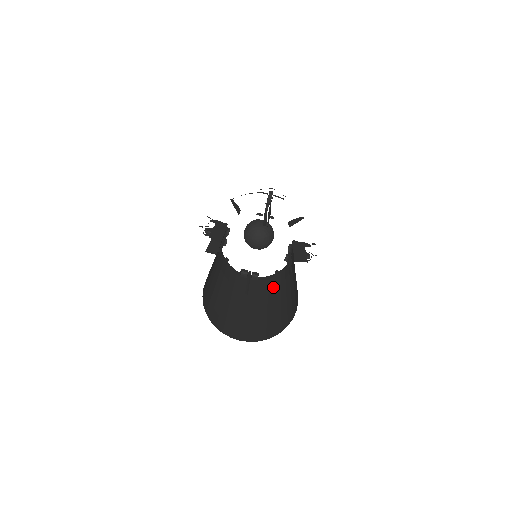
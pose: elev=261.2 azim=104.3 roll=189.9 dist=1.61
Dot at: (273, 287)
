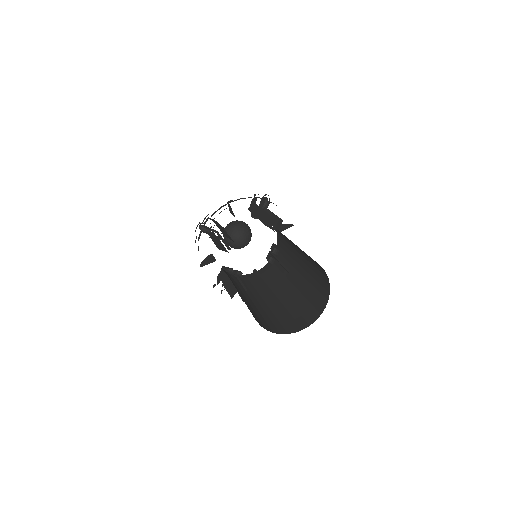
Dot at: (266, 285)
